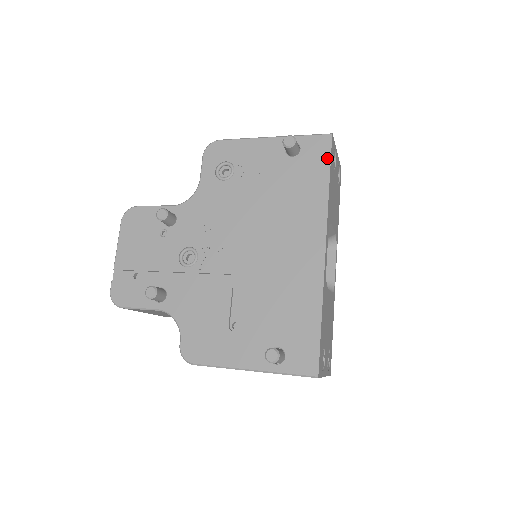
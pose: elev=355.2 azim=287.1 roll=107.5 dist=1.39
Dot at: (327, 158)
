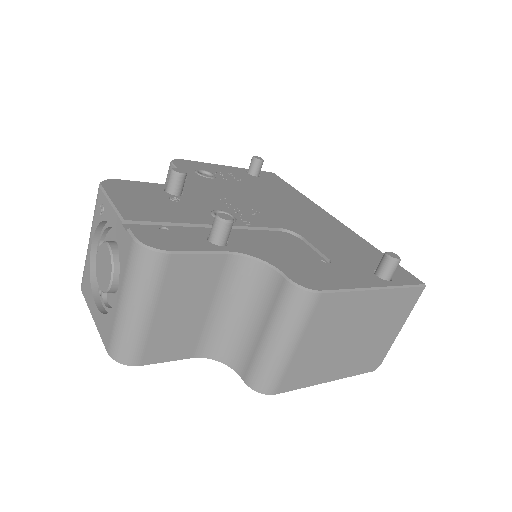
Dot at: (283, 181)
